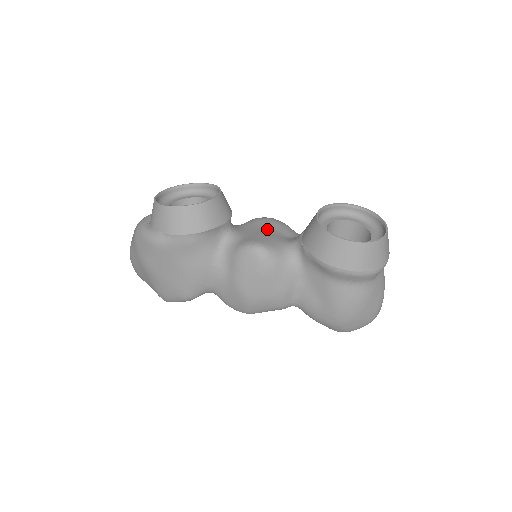
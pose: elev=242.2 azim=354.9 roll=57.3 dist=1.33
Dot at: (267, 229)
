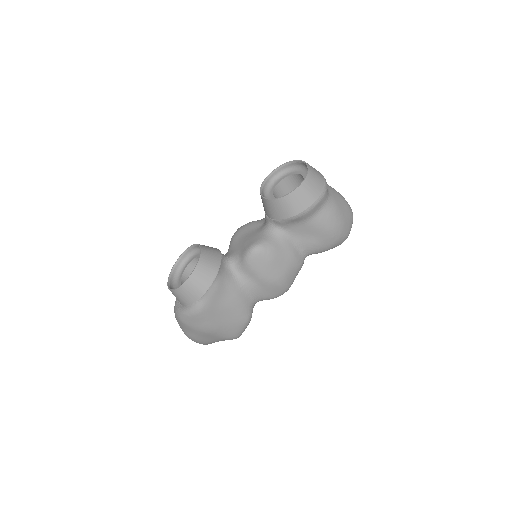
Dot at: (245, 235)
